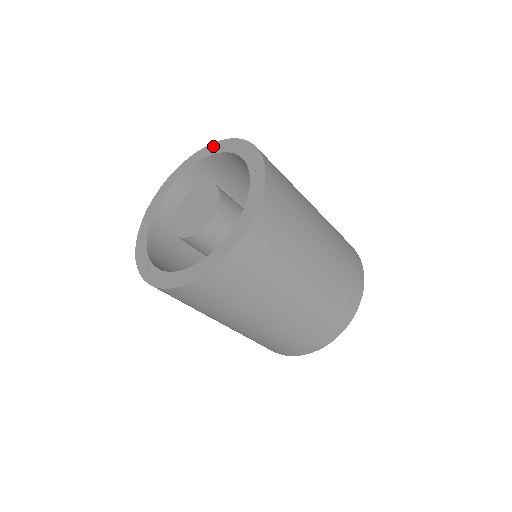
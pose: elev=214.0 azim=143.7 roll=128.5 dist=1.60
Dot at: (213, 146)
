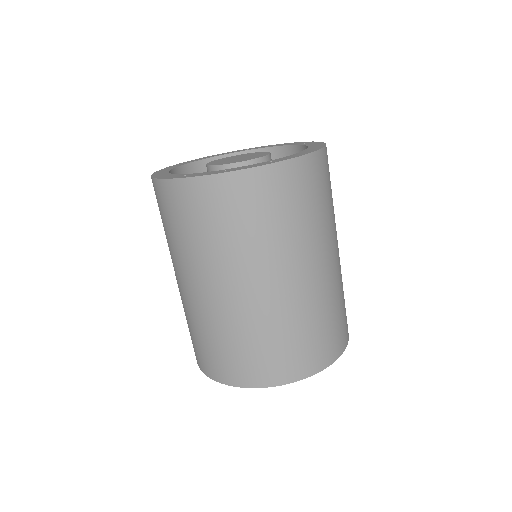
Dot at: (201, 158)
